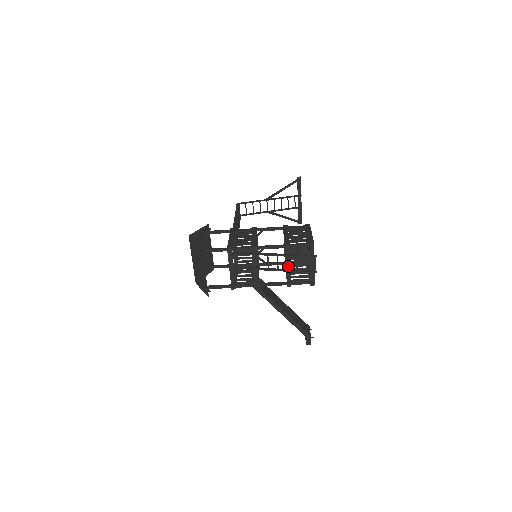
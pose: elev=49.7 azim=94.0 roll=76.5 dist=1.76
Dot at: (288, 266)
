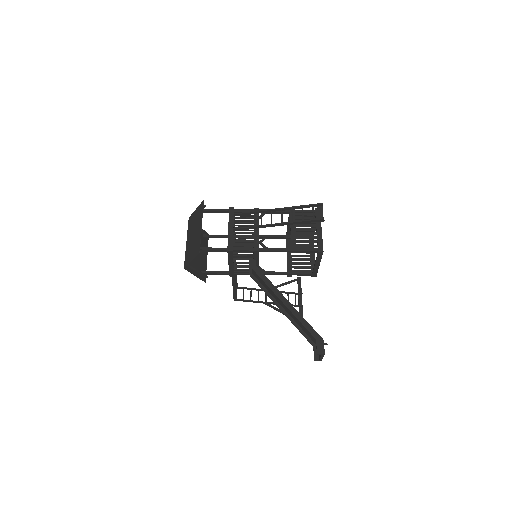
Dot at: (293, 229)
